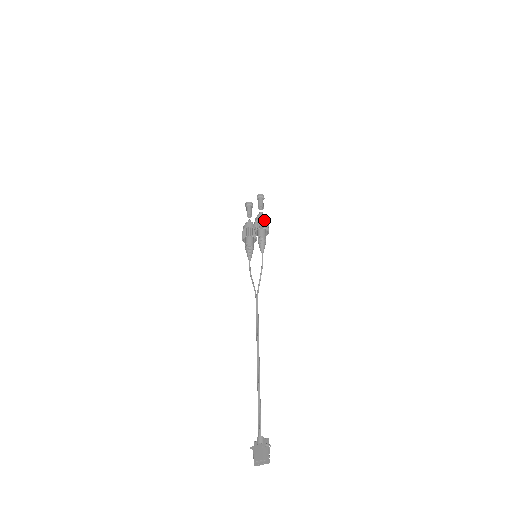
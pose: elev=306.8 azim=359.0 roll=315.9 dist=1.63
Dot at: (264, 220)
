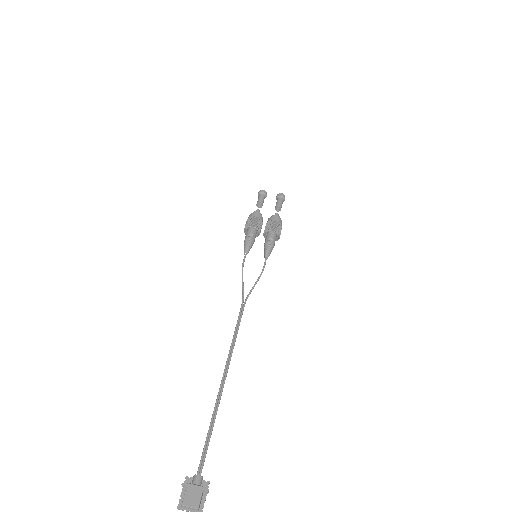
Dot at: occluded
